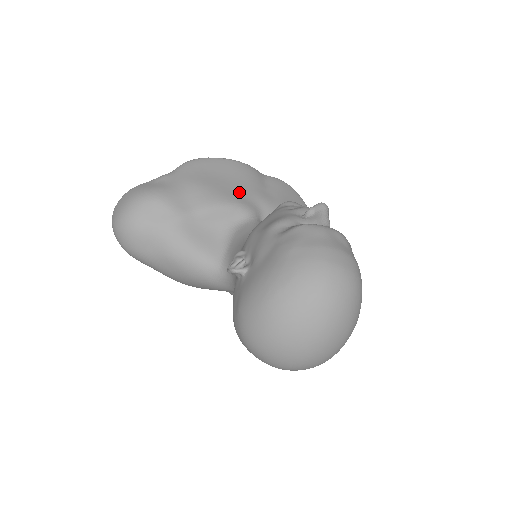
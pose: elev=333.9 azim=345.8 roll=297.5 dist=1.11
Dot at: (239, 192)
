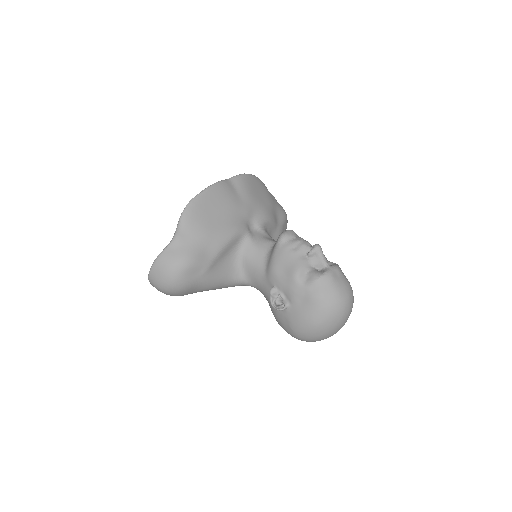
Dot at: (231, 219)
